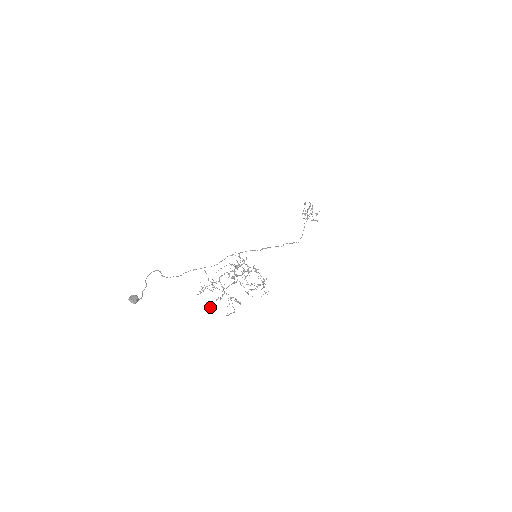
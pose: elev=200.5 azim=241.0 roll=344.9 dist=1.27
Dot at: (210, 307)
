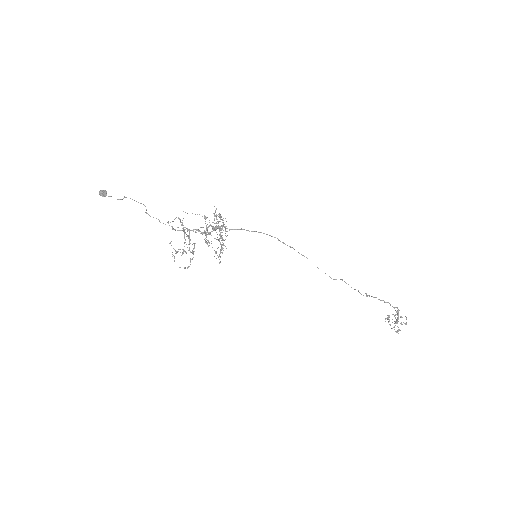
Dot at: (172, 256)
